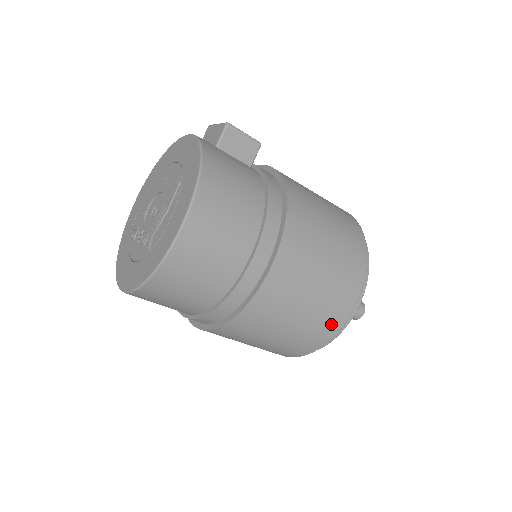
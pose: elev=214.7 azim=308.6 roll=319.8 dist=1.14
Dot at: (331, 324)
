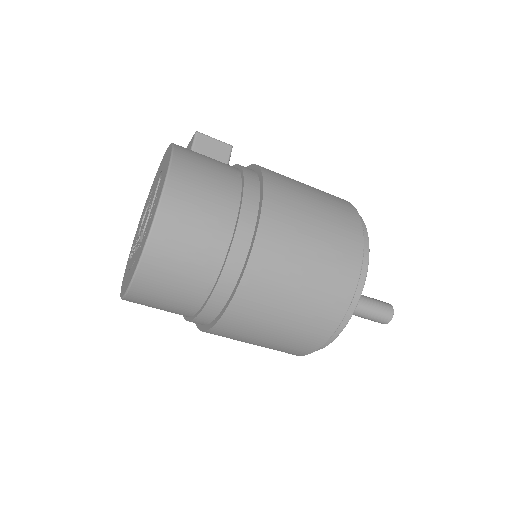
Dot at: (342, 287)
